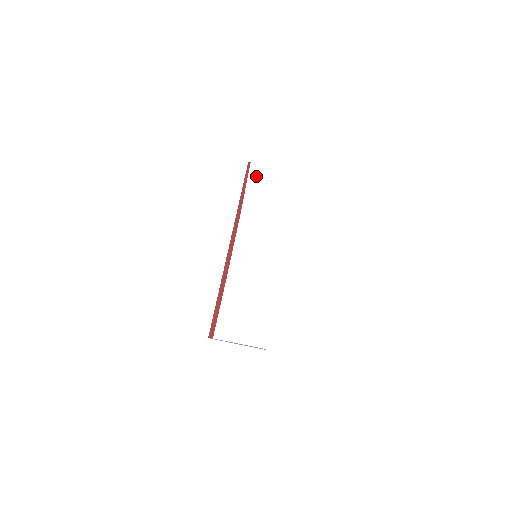
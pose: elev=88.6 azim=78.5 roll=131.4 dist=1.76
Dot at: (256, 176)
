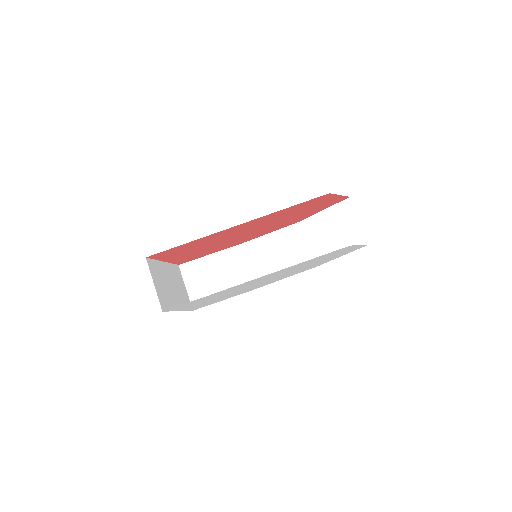
Dot at: (341, 211)
